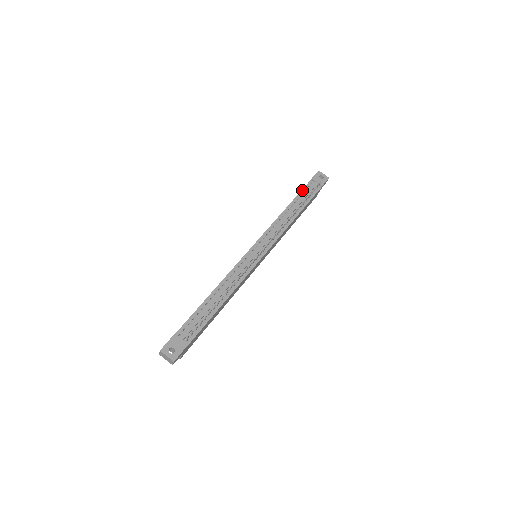
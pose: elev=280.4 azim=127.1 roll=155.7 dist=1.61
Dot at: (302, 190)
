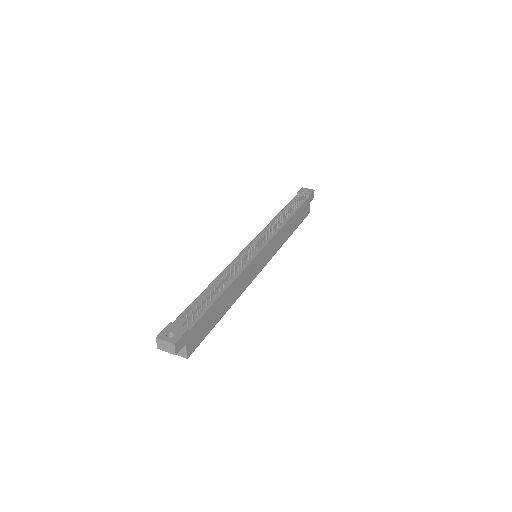
Dot at: (290, 202)
